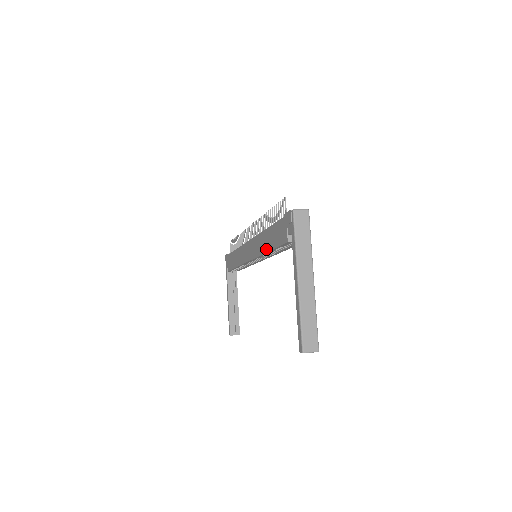
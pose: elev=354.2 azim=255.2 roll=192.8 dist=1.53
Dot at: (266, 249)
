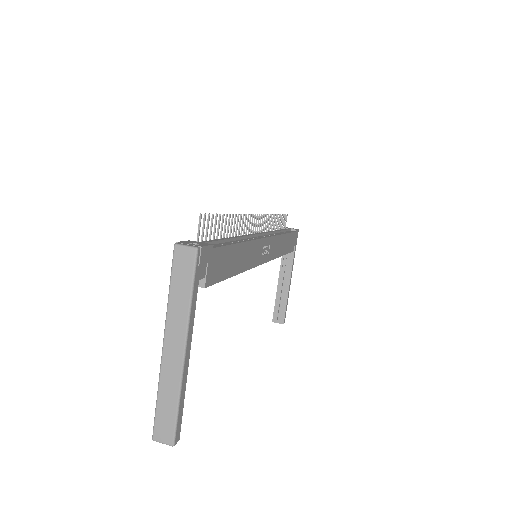
Dot at: occluded
